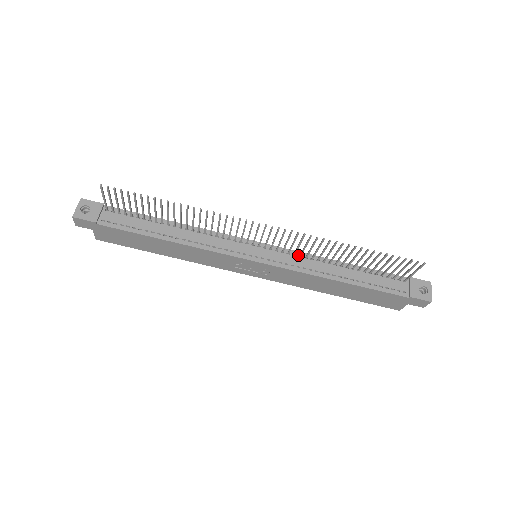
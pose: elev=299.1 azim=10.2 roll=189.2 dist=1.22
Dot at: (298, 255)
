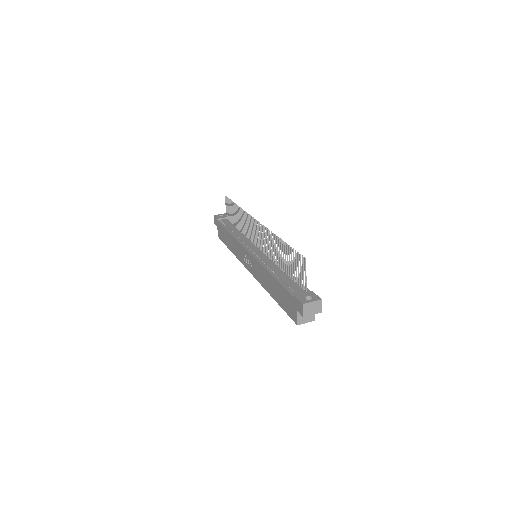
Dot at: (270, 258)
